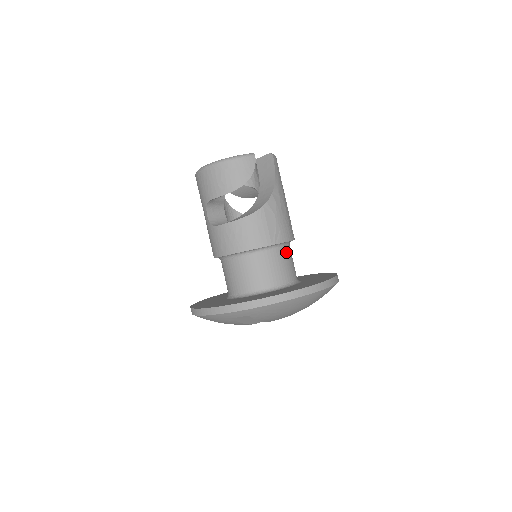
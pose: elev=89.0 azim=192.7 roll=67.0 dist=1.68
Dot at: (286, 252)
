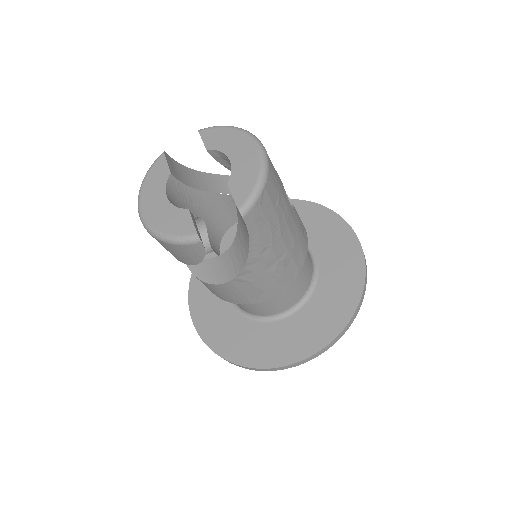
Dot at: occluded
